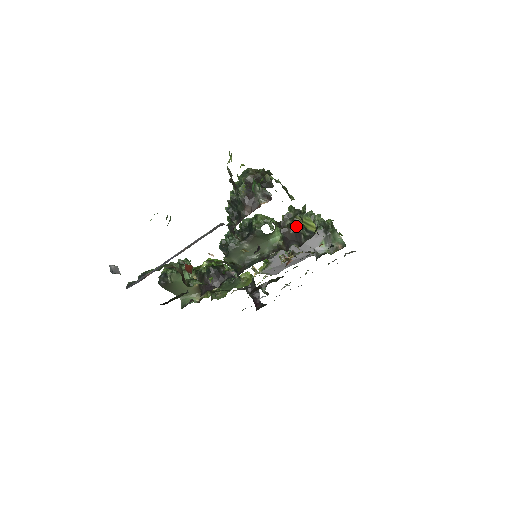
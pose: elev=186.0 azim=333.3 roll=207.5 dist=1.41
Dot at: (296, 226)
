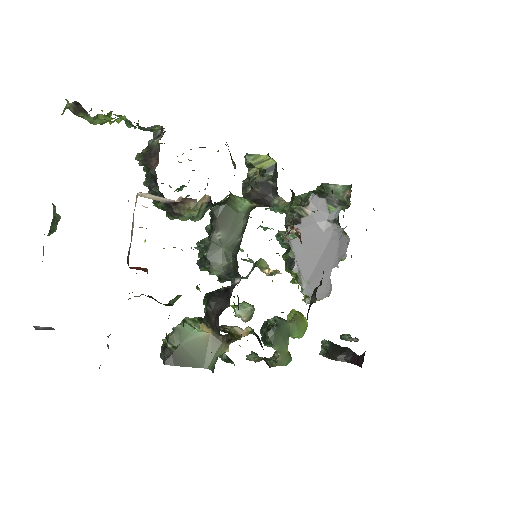
Dot at: (256, 181)
